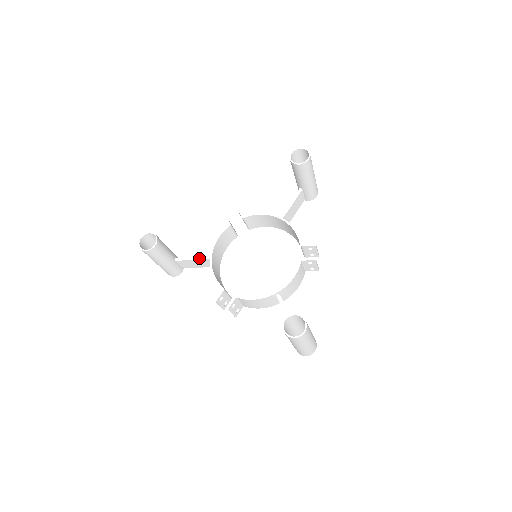
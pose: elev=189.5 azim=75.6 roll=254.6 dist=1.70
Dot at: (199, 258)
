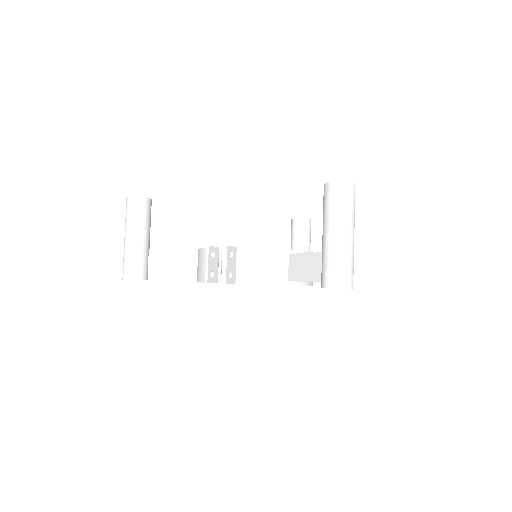
Dot at: (182, 253)
